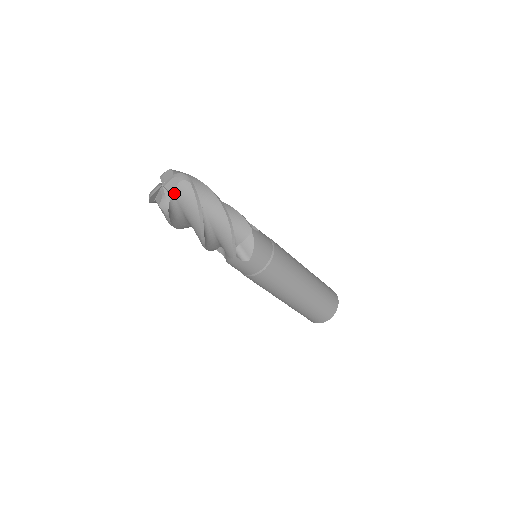
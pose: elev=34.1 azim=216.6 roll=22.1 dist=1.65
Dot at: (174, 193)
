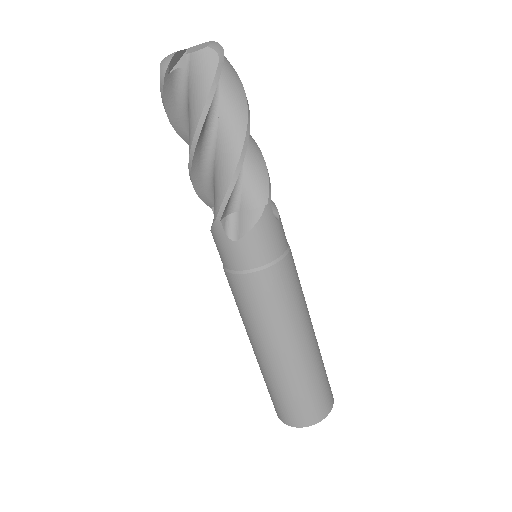
Dot at: (191, 60)
